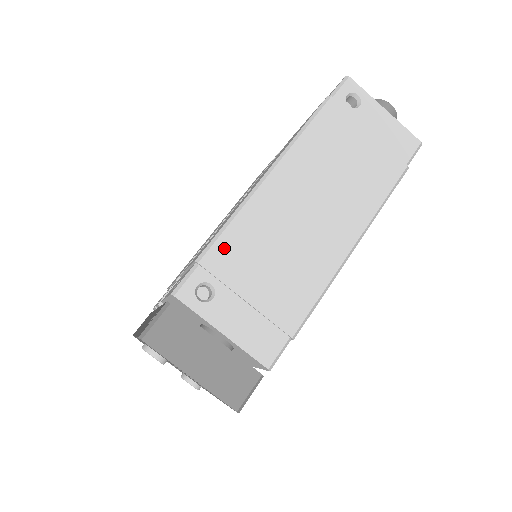
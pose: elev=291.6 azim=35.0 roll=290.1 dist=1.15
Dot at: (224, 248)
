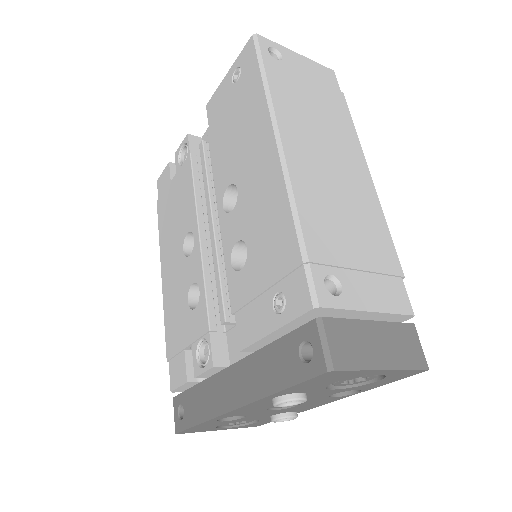
Dot at: (312, 234)
